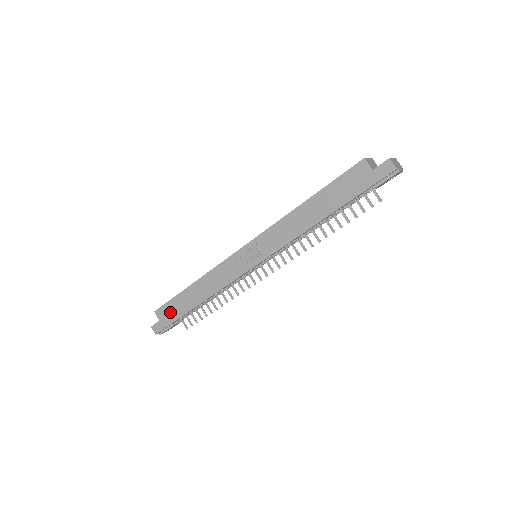
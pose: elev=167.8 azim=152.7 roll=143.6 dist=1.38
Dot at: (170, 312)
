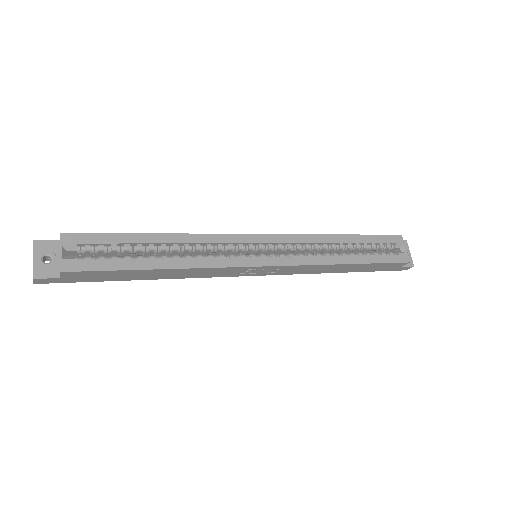
Dot at: (94, 277)
